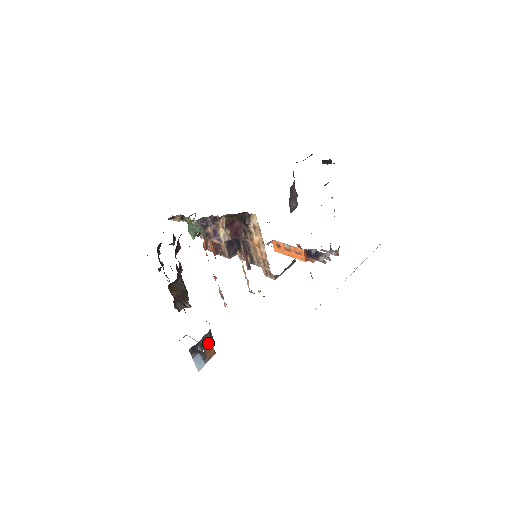
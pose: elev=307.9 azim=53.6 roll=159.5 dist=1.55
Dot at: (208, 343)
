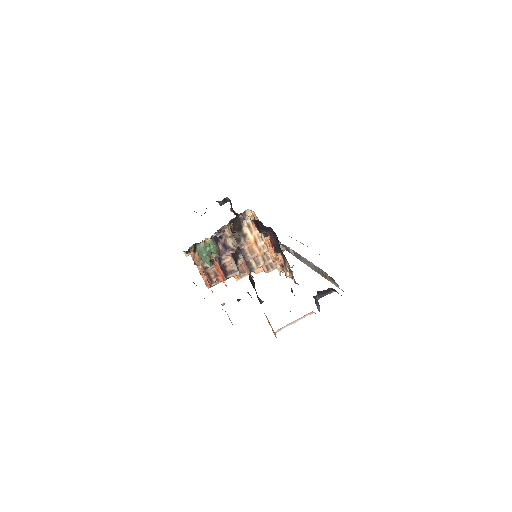
Dot at: occluded
